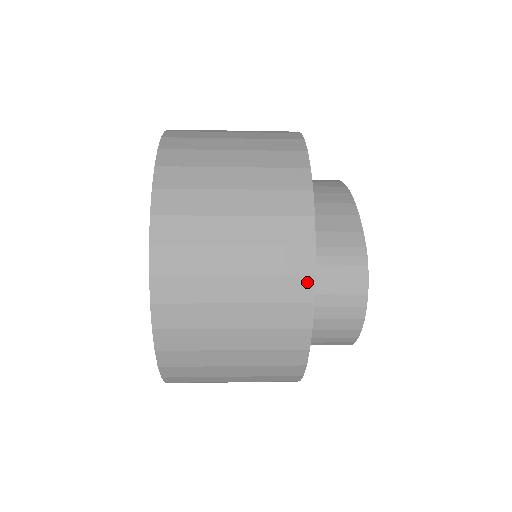
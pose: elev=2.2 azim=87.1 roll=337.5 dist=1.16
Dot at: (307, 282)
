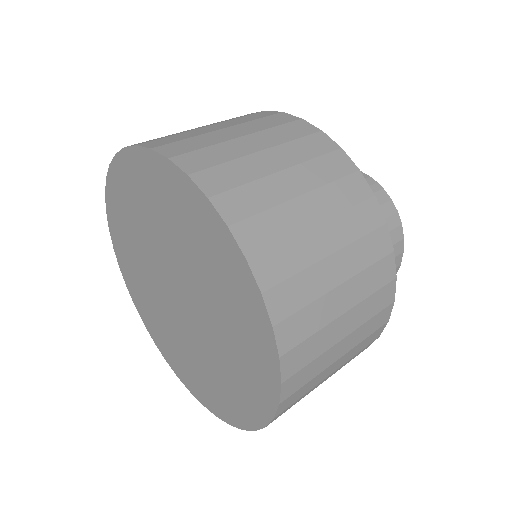
Dot at: (373, 205)
